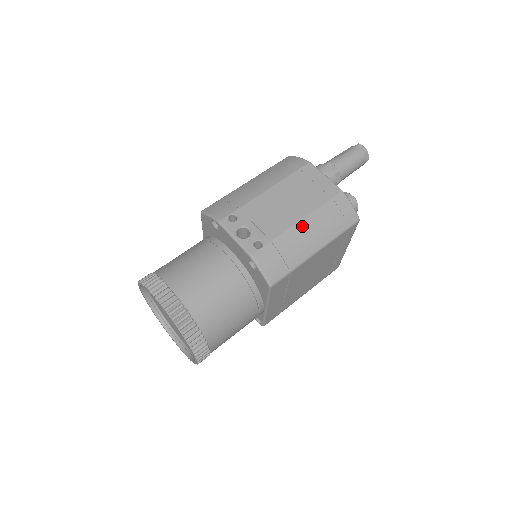
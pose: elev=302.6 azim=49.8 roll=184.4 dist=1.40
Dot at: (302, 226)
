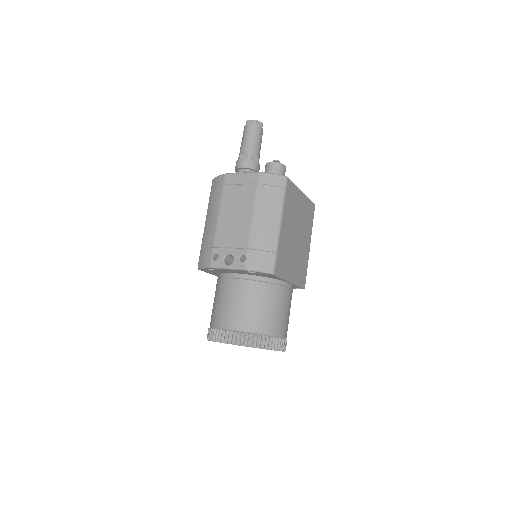
Dot at: (256, 220)
